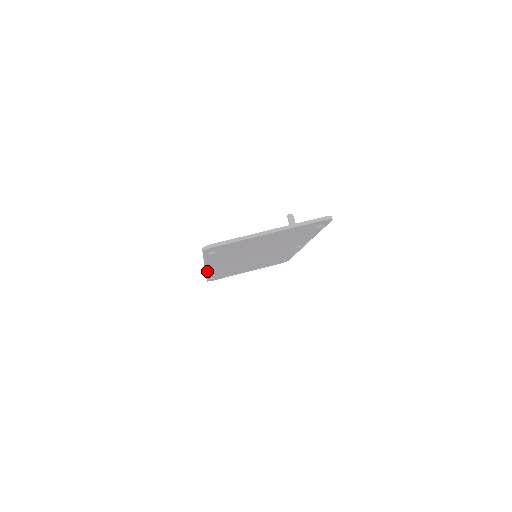
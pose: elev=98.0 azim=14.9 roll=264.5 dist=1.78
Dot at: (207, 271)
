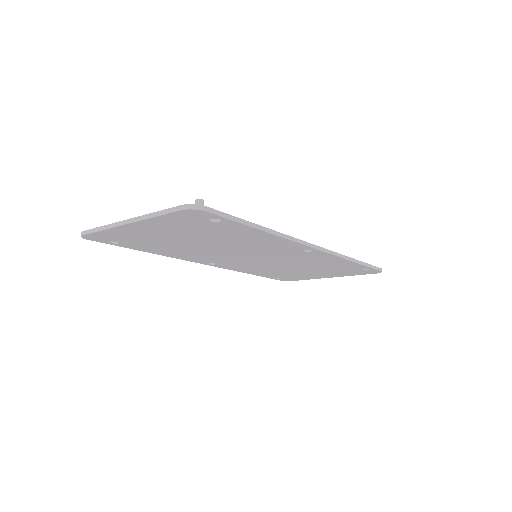
Dot at: (219, 266)
